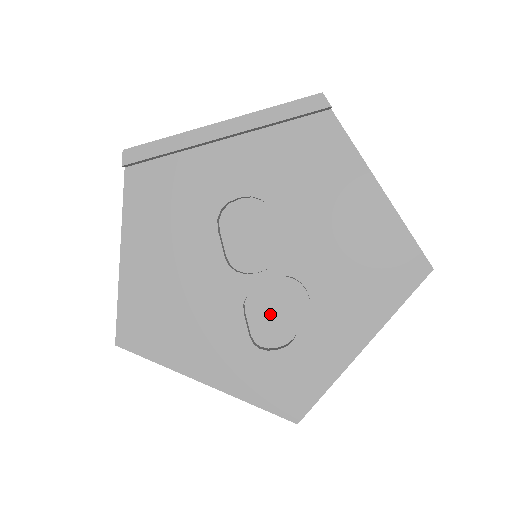
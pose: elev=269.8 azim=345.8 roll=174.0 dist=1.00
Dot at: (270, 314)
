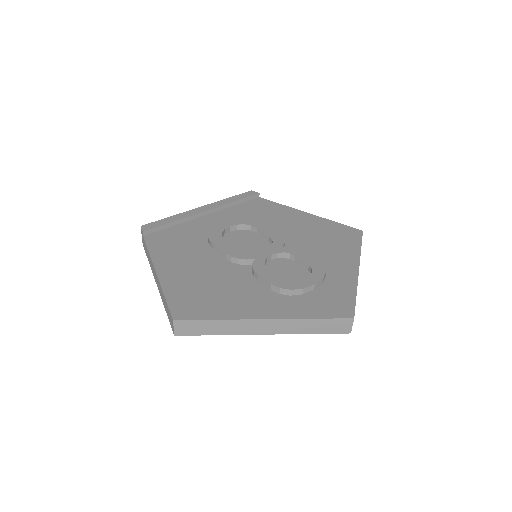
Dot at: (286, 270)
